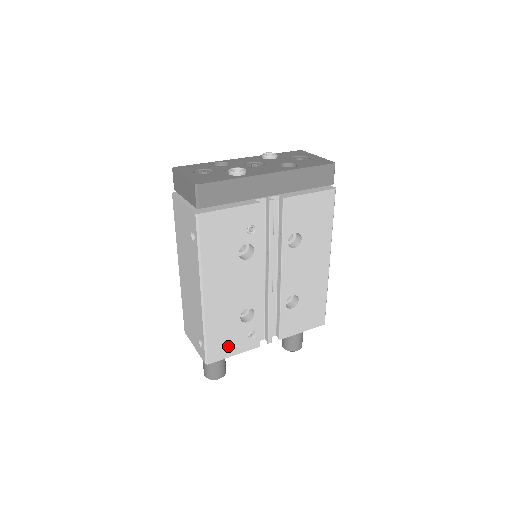
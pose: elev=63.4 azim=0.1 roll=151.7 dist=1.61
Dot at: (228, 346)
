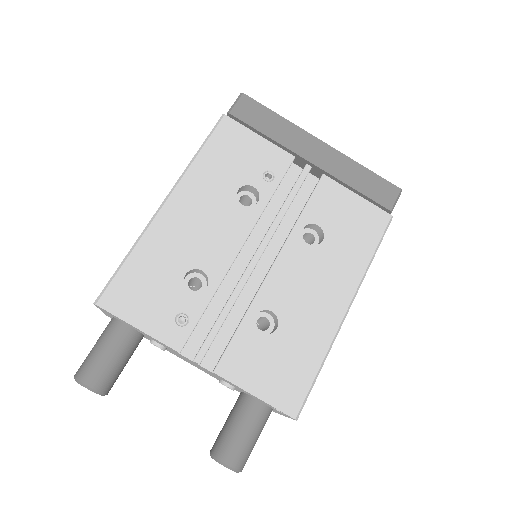
Dot at: (141, 304)
